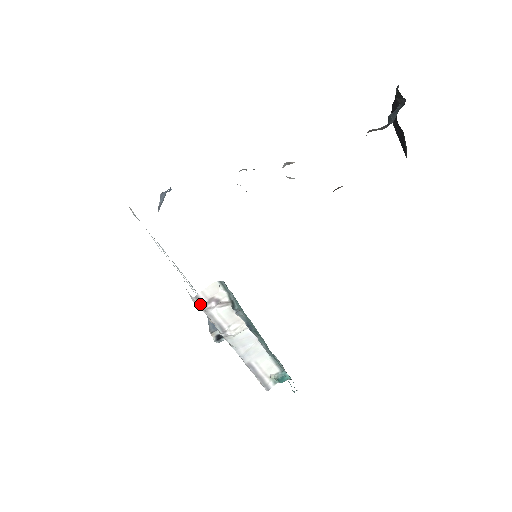
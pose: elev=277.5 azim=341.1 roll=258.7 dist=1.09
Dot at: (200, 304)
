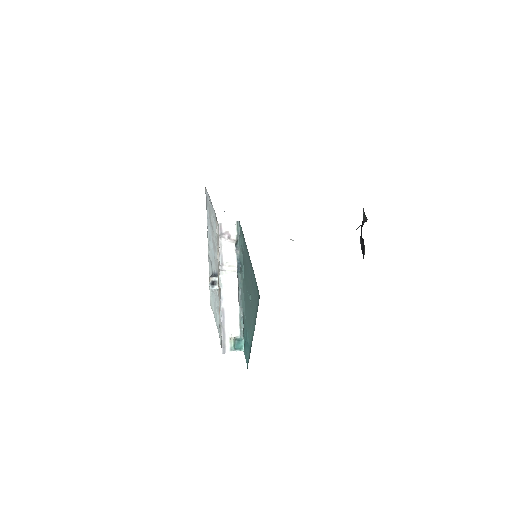
Dot at: (220, 232)
